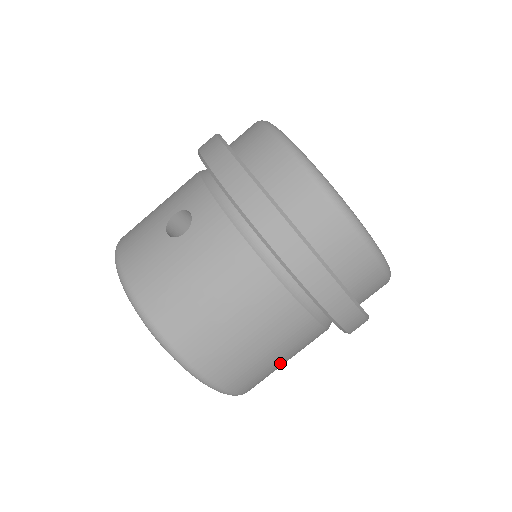
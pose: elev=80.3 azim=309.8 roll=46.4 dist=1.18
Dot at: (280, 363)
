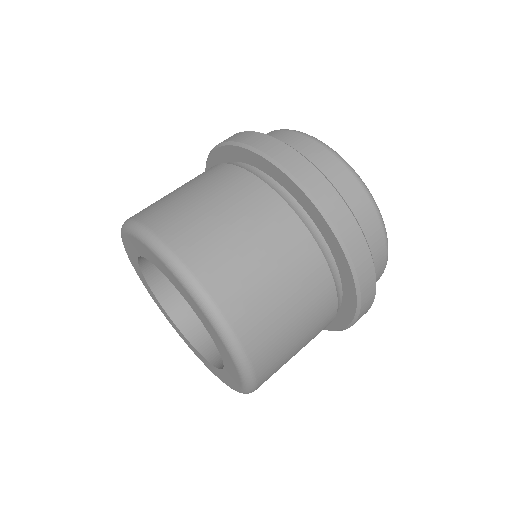
Dot at: (251, 254)
